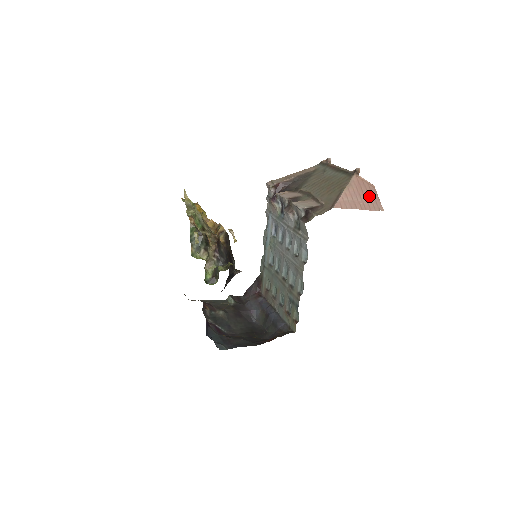
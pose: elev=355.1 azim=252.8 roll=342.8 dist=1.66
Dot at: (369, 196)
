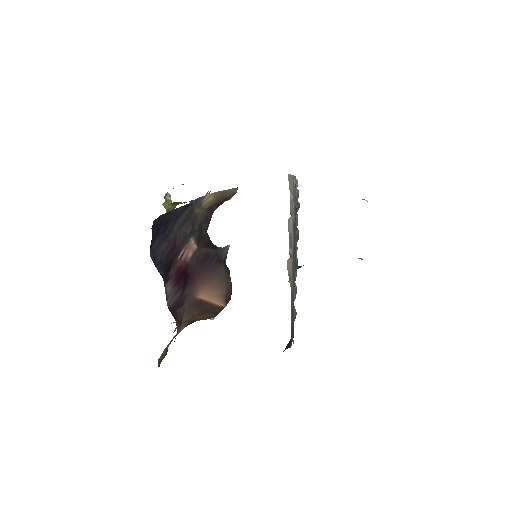
Dot at: occluded
